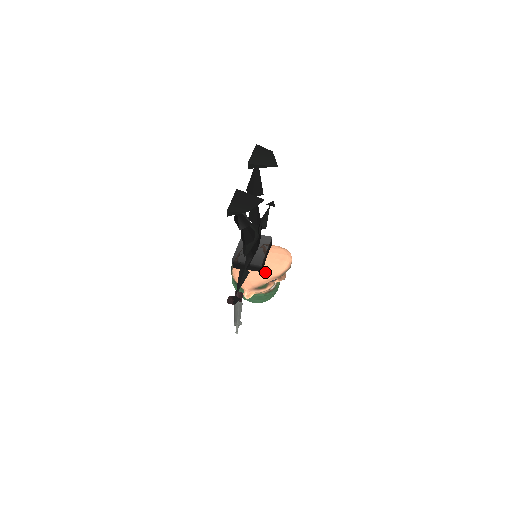
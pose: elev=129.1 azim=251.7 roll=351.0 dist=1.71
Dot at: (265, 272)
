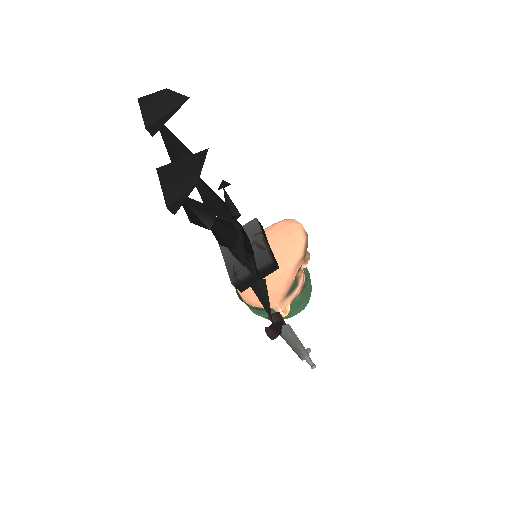
Dot at: (283, 265)
